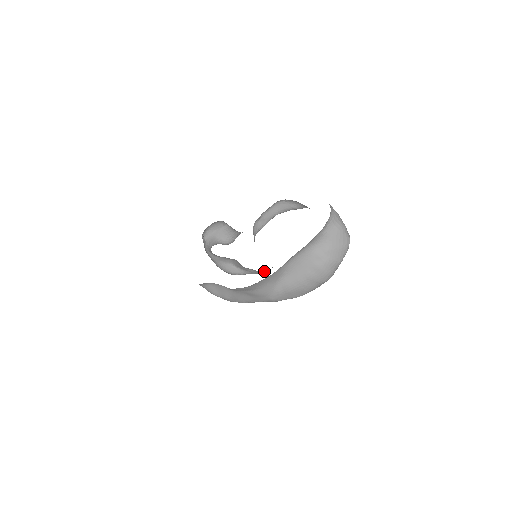
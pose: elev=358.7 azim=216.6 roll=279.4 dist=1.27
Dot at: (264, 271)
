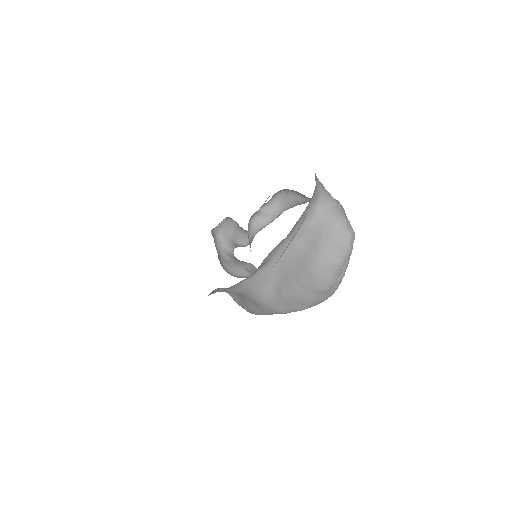
Dot at: occluded
